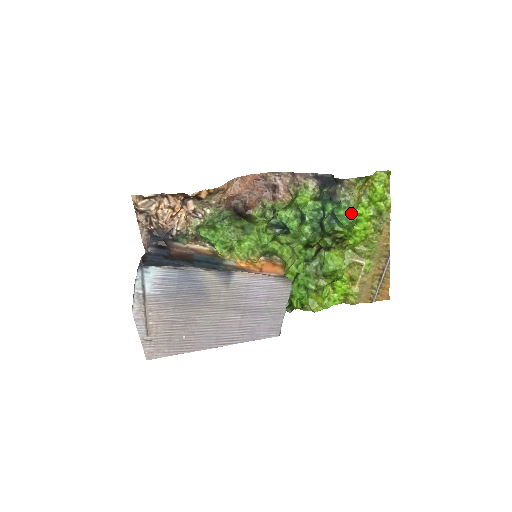
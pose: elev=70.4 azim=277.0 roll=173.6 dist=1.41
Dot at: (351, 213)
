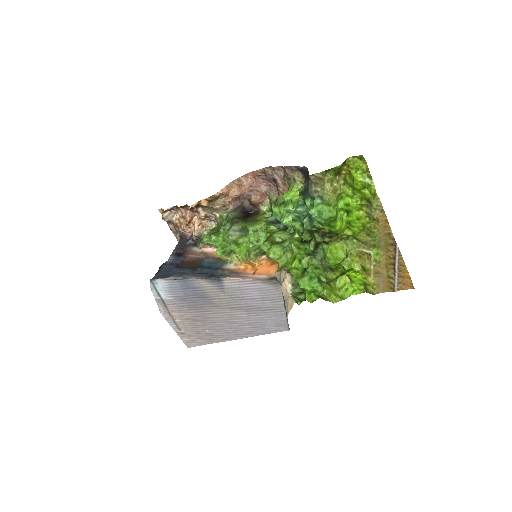
Dot at: (326, 209)
